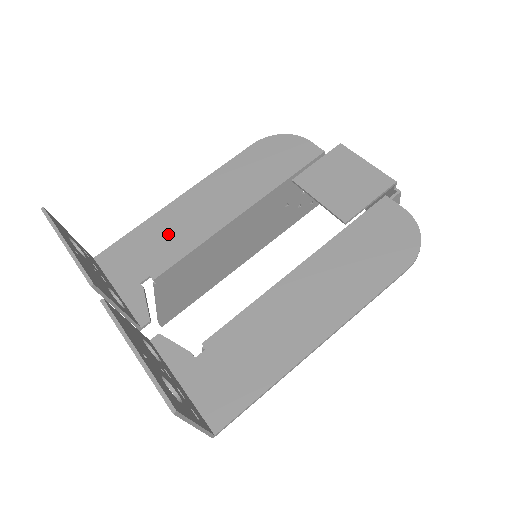
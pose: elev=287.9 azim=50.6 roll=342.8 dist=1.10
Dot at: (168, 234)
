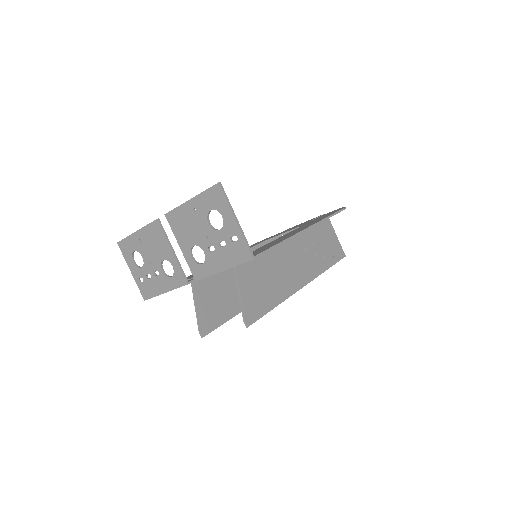
Dot at: occluded
